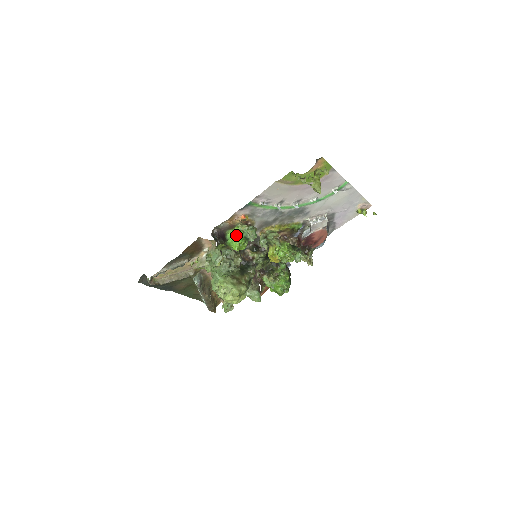
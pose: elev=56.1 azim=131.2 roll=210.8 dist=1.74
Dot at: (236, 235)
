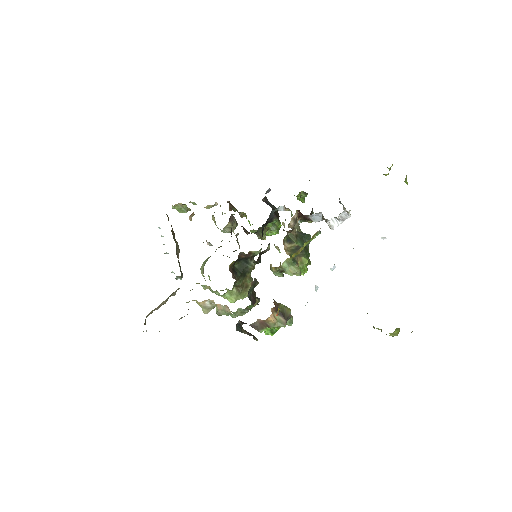
Dot at: occluded
